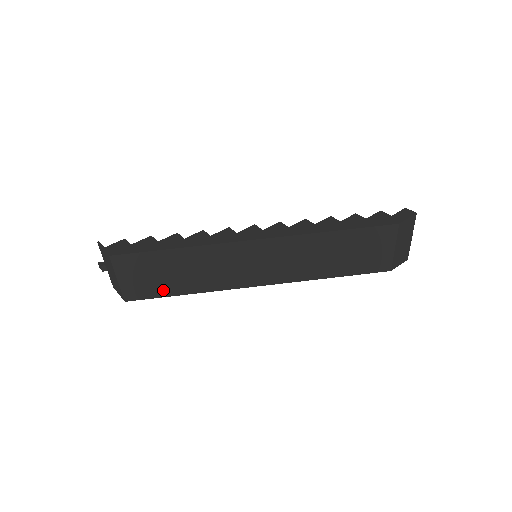
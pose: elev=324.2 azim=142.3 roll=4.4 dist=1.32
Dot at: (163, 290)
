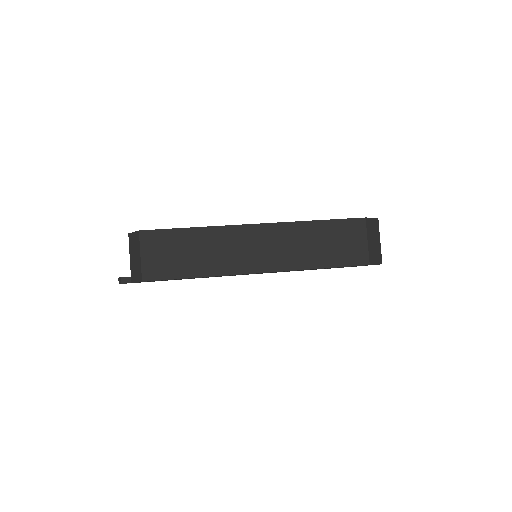
Dot at: (177, 271)
